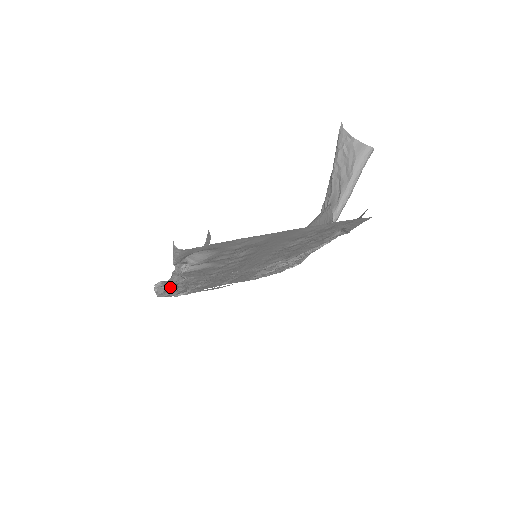
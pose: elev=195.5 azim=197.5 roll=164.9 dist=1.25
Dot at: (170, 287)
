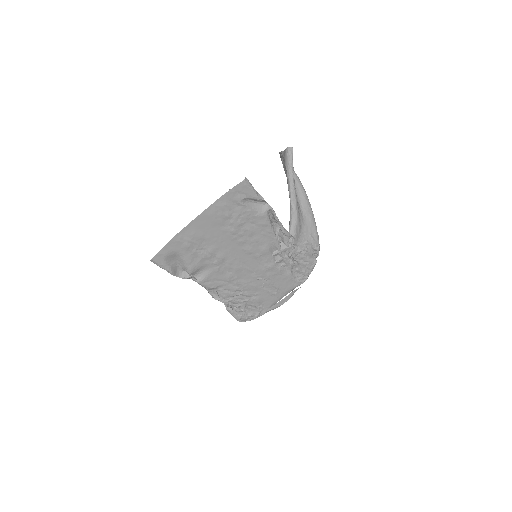
Dot at: (228, 306)
